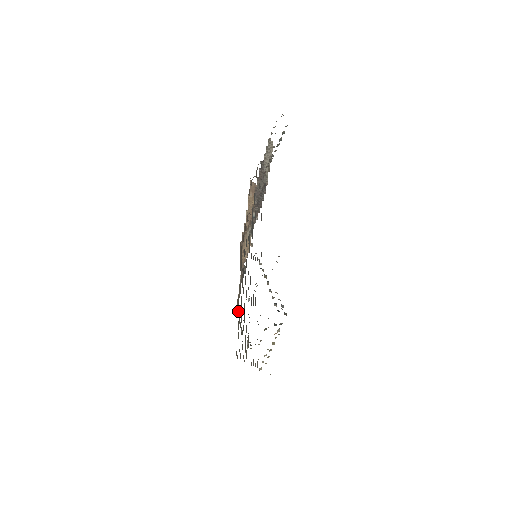
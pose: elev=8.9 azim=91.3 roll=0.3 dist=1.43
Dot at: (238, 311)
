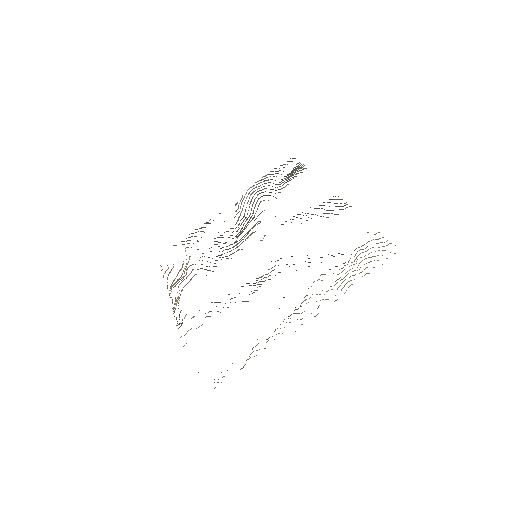
Dot at: occluded
